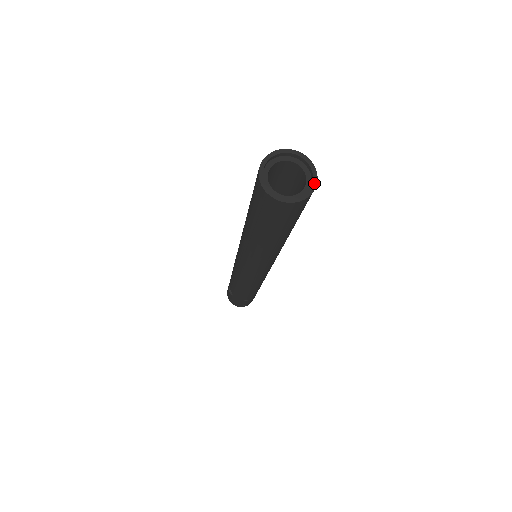
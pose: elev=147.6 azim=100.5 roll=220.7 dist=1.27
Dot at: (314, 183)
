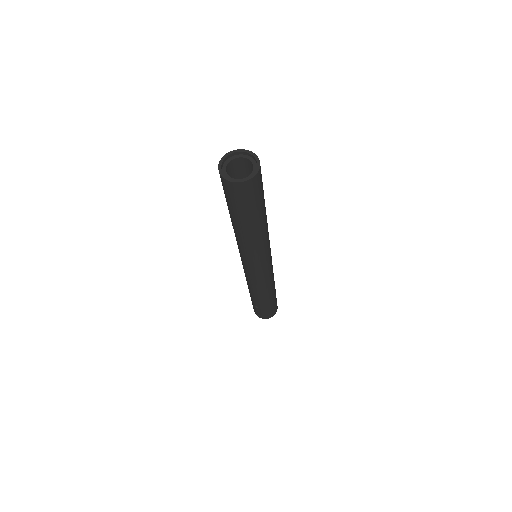
Dot at: (250, 177)
